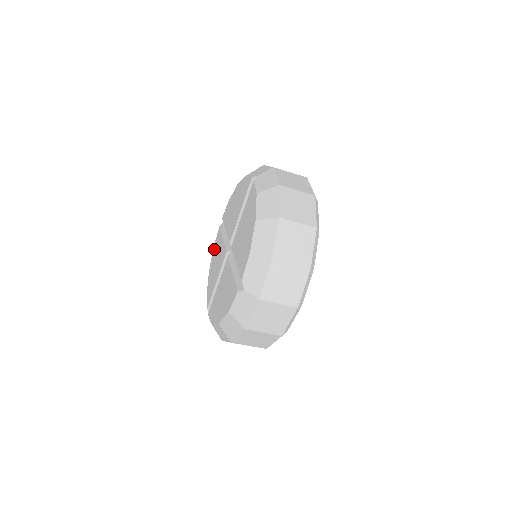
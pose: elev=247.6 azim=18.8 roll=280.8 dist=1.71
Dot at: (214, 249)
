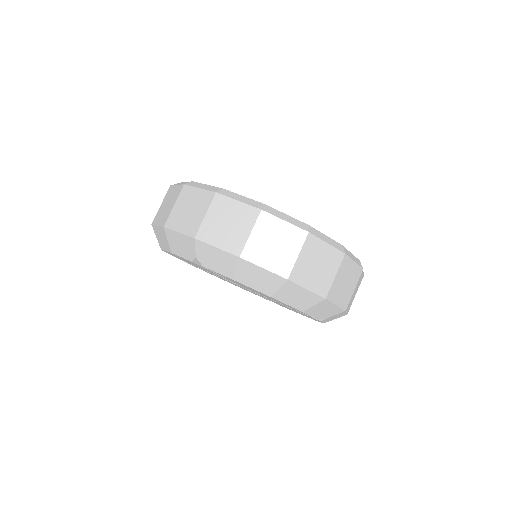
Dot at: occluded
